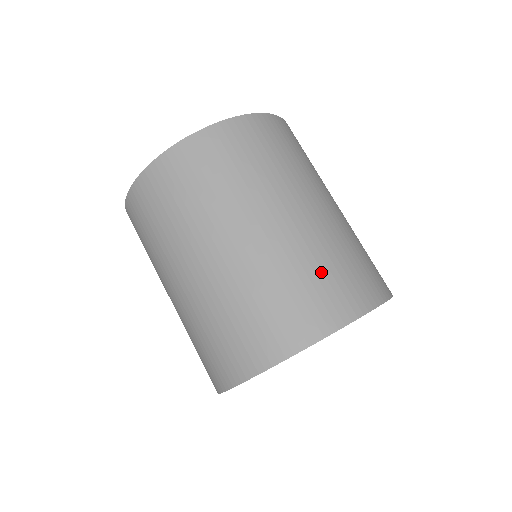
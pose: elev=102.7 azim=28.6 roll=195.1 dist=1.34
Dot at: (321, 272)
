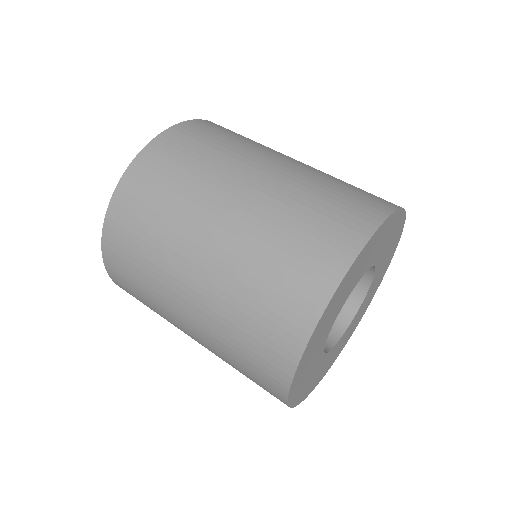
Dot at: occluded
